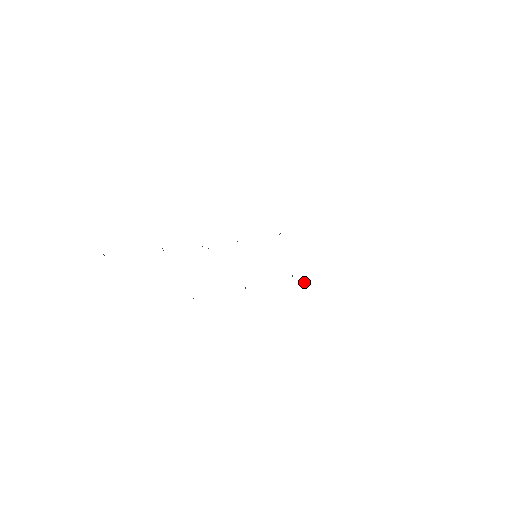
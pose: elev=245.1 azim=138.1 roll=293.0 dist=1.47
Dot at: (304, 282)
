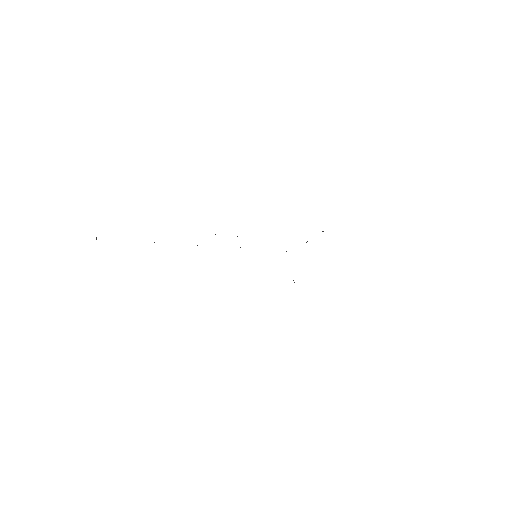
Dot at: occluded
